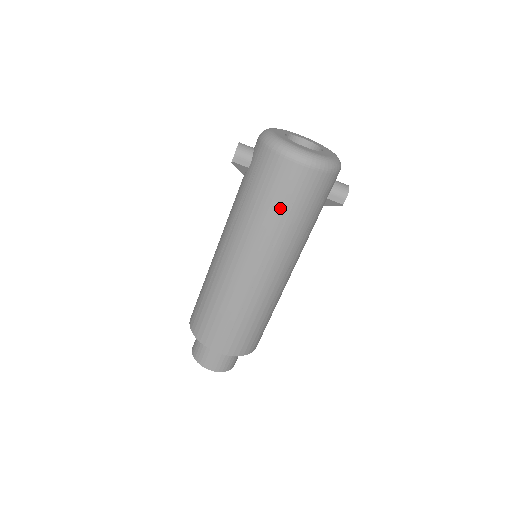
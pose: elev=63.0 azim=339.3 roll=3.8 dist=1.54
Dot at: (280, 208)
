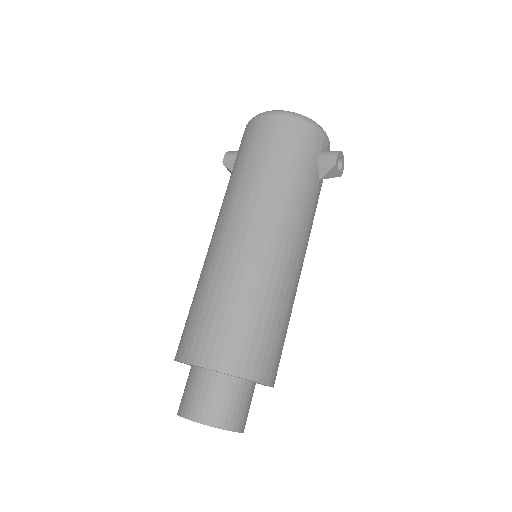
Dot at: (257, 158)
